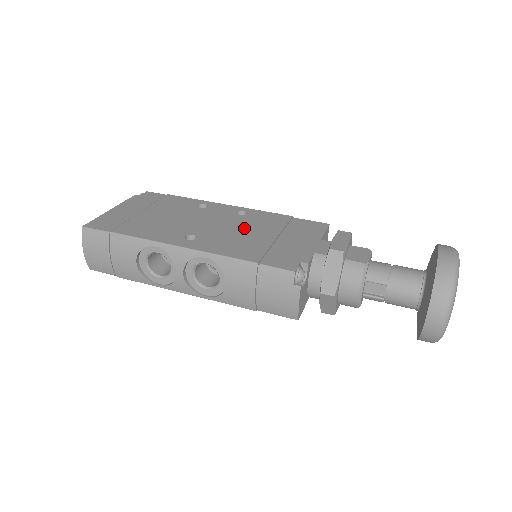
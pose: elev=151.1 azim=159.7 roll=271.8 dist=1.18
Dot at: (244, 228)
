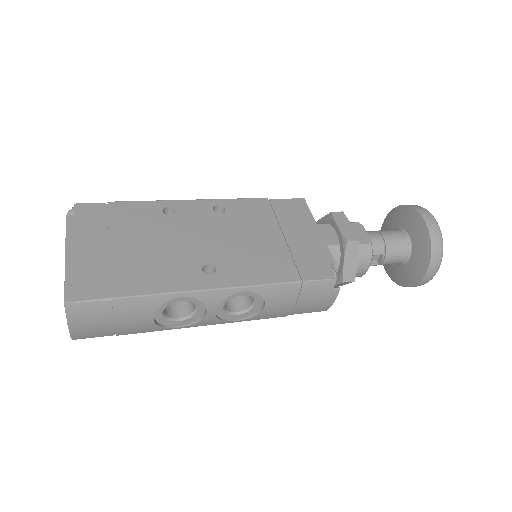
Dot at: (244, 234)
